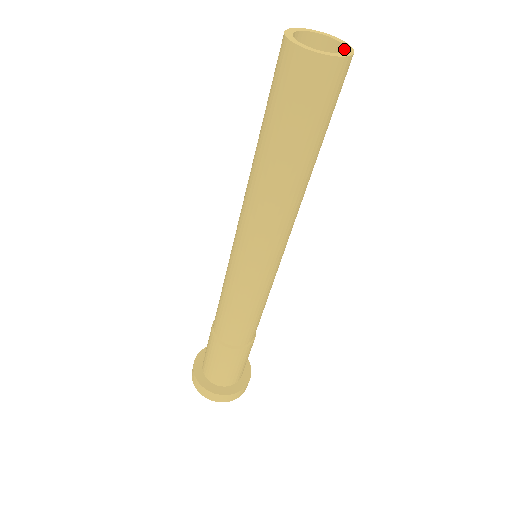
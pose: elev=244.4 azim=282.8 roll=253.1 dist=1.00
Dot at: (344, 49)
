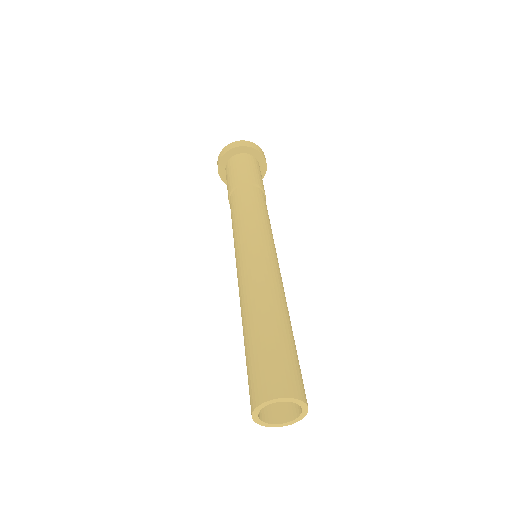
Dot at: (301, 411)
